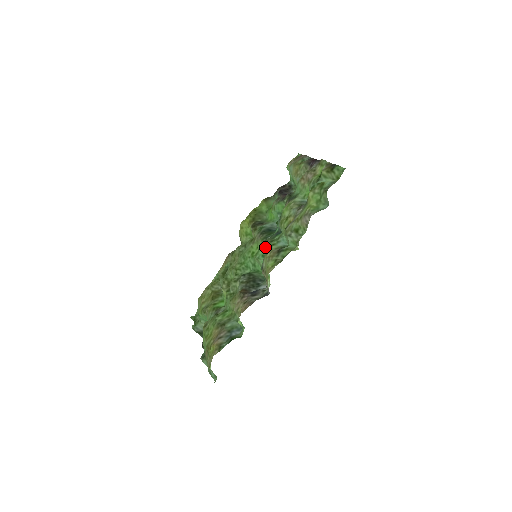
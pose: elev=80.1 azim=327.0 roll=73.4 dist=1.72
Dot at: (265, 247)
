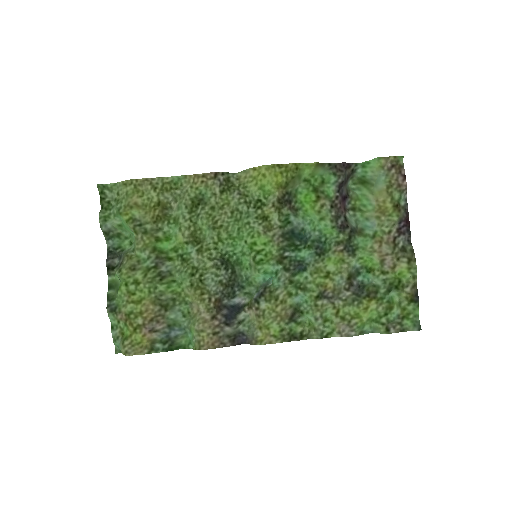
Dot at: (276, 268)
